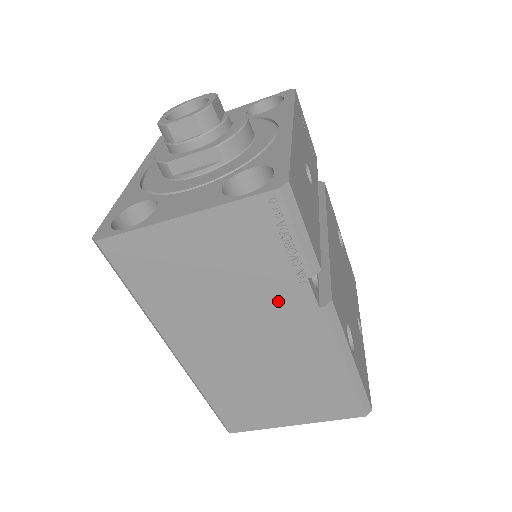
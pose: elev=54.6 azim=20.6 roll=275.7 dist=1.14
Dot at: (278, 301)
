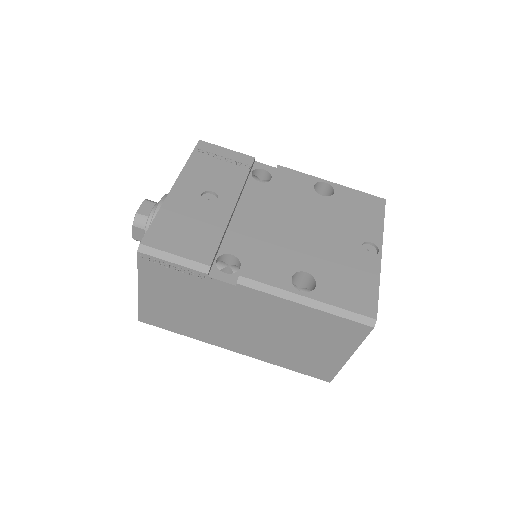
Dot at: (218, 296)
